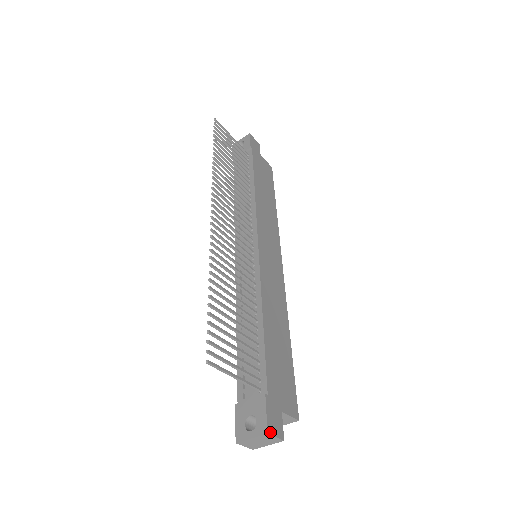
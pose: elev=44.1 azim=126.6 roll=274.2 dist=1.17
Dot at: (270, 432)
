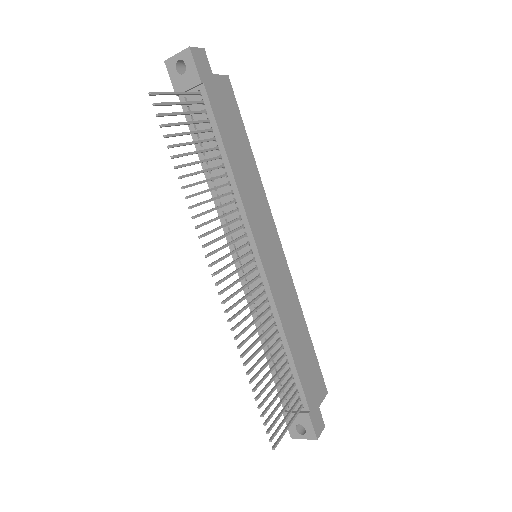
Dot at: (318, 436)
